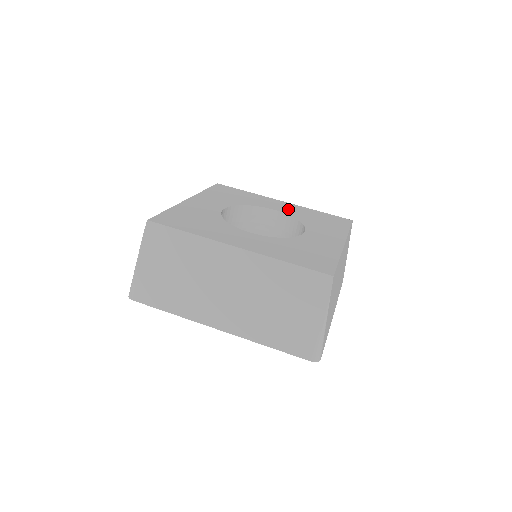
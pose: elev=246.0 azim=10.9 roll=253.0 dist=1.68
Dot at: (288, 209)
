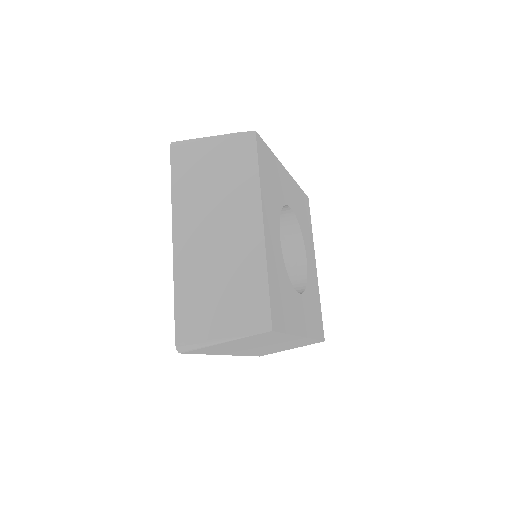
Dot at: (293, 197)
